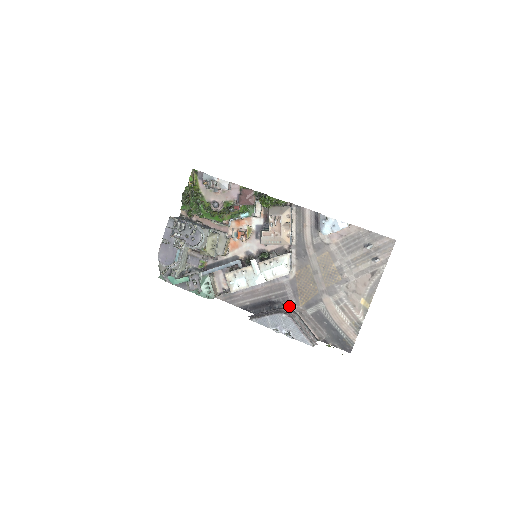
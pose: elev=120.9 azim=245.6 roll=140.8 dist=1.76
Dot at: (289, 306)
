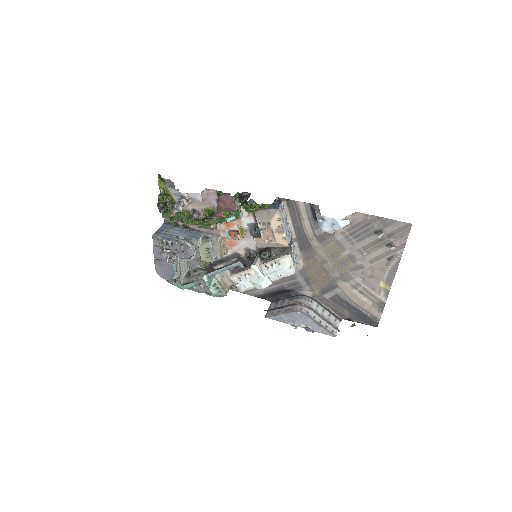
Dot at: (304, 293)
